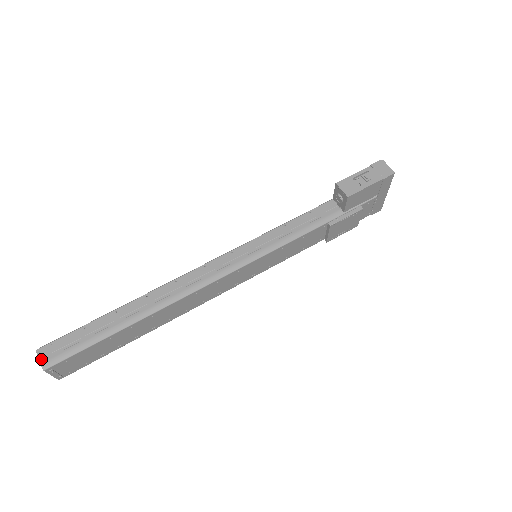
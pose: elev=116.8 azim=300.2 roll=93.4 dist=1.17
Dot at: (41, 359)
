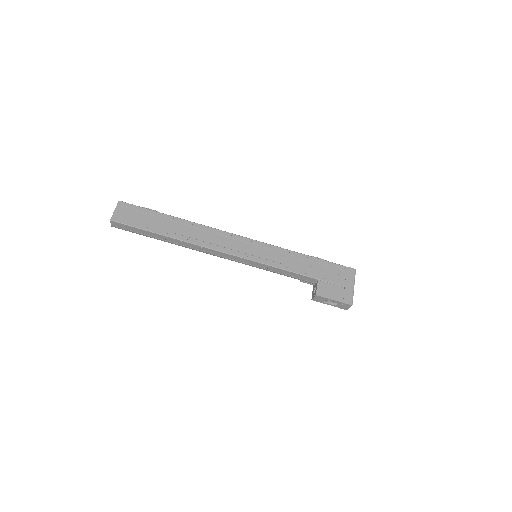
Dot at: (112, 224)
